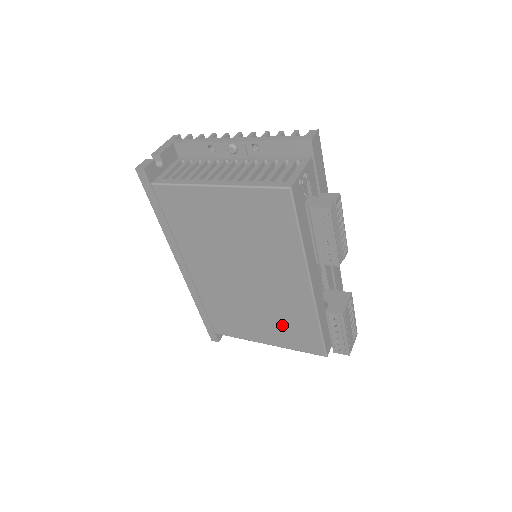
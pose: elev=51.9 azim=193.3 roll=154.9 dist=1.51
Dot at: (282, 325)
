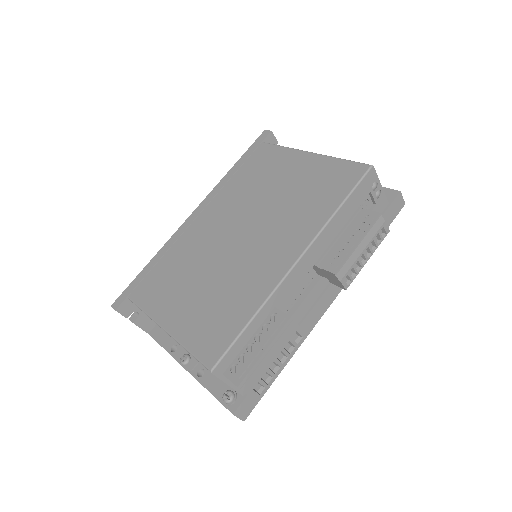
Dot at: (212, 305)
